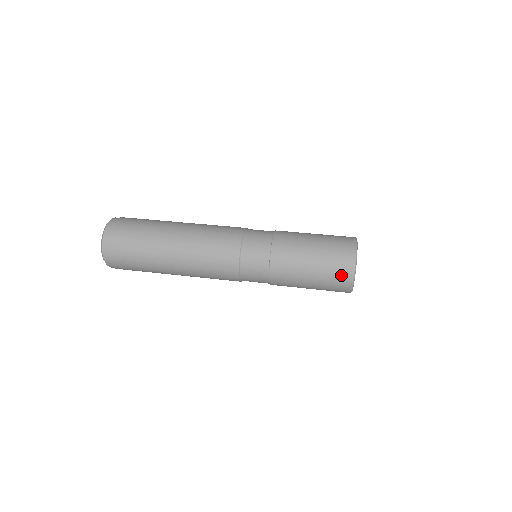
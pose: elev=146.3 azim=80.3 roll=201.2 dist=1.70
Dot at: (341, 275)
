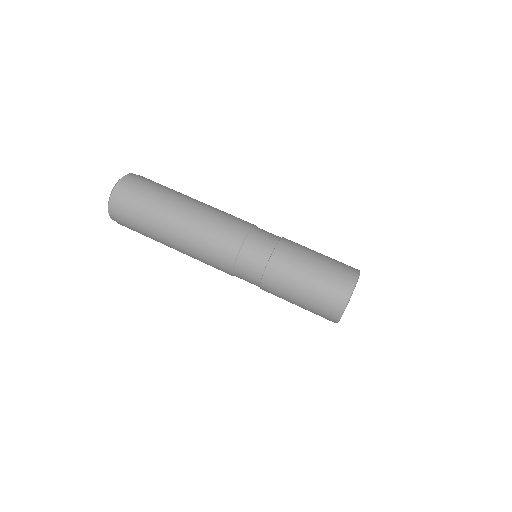
Dot at: occluded
